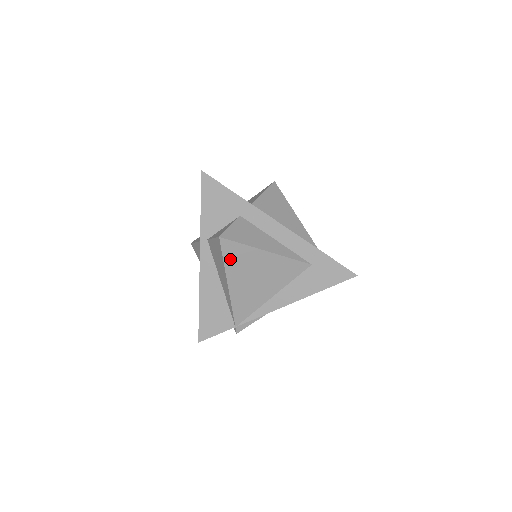
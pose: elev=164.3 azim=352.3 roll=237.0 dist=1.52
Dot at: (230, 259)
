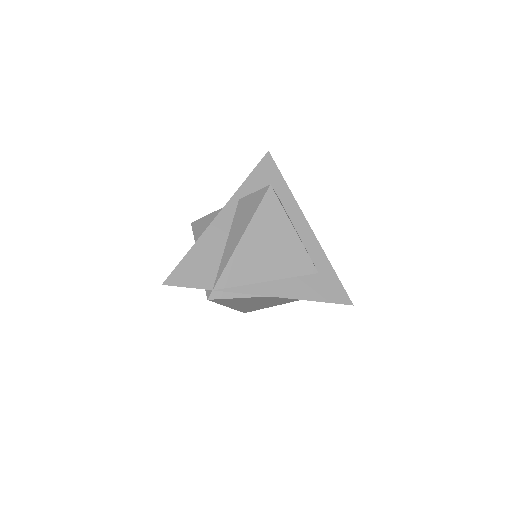
Dot at: (263, 212)
